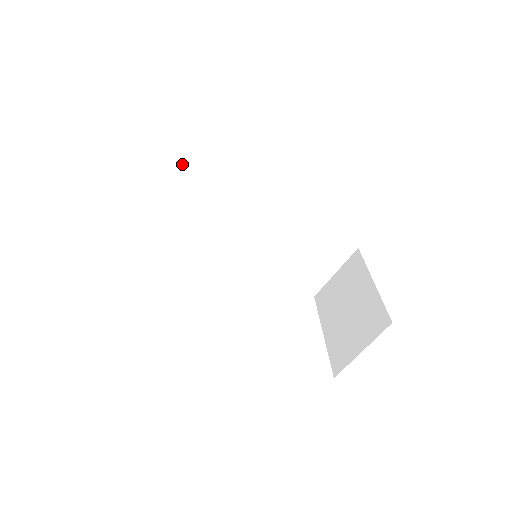
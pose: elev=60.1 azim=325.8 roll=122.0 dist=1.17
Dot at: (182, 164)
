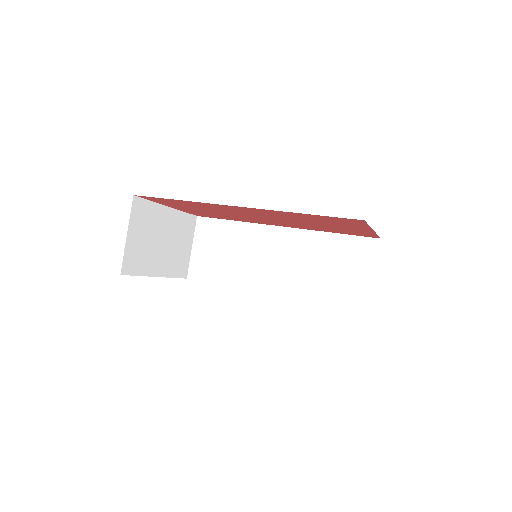
Dot at: (205, 236)
